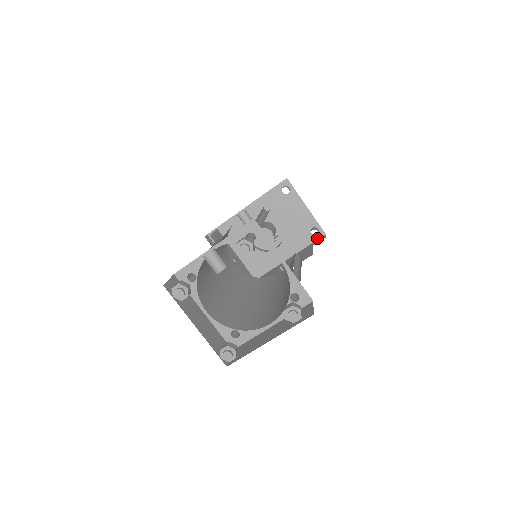
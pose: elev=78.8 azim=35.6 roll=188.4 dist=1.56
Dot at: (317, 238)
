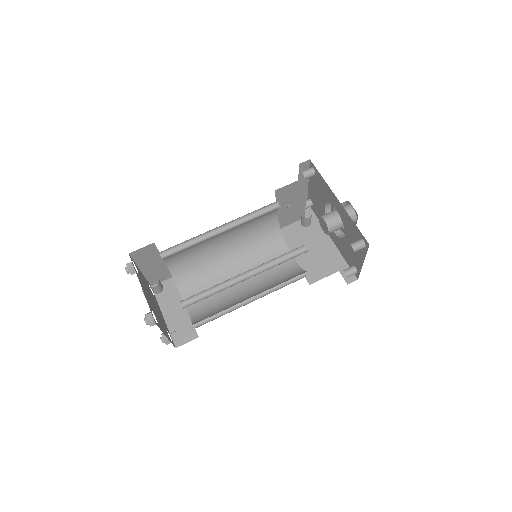
Dot at: occluded
